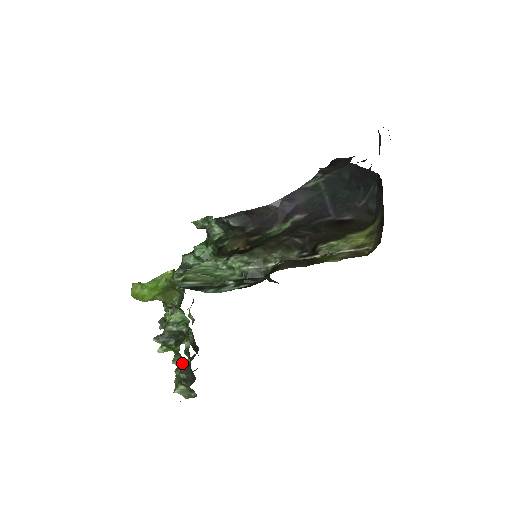
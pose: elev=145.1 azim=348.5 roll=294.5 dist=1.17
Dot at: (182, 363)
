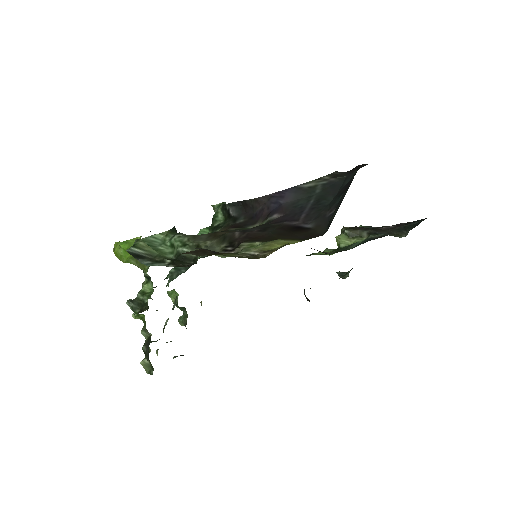
Dot at: (148, 336)
